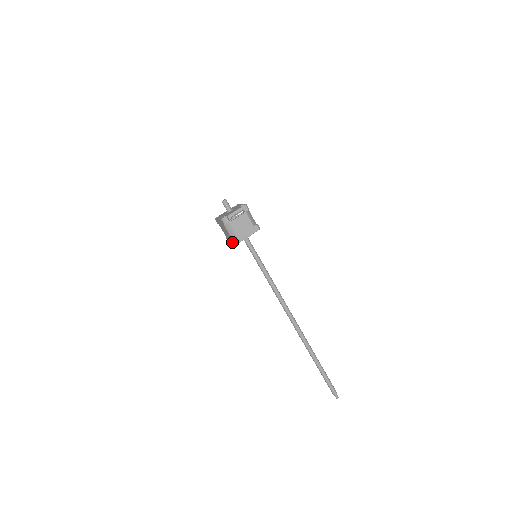
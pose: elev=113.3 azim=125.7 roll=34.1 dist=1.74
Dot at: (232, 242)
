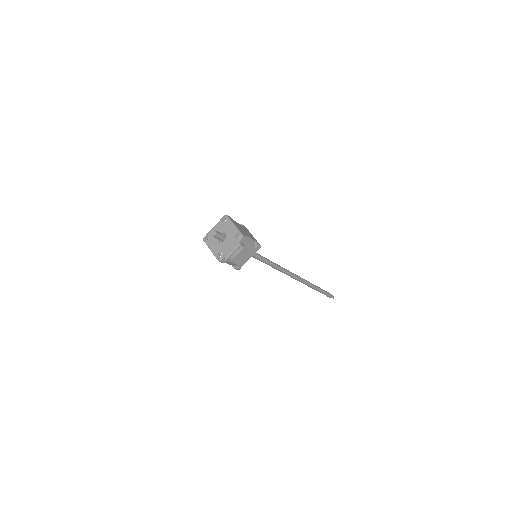
Dot at: occluded
